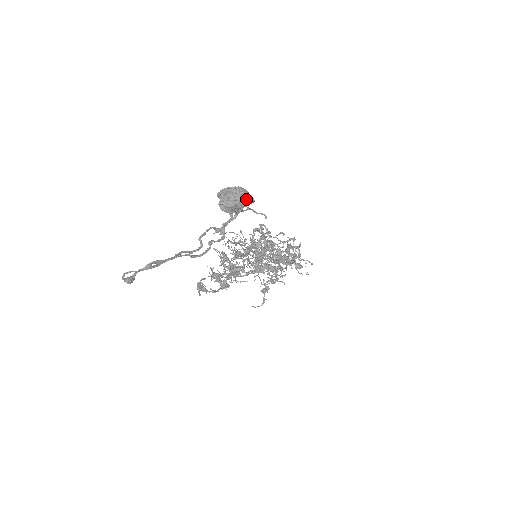
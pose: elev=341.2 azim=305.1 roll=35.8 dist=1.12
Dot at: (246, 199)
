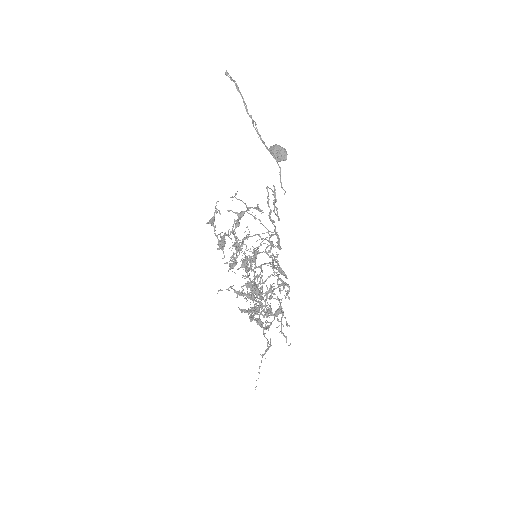
Dot at: (284, 151)
